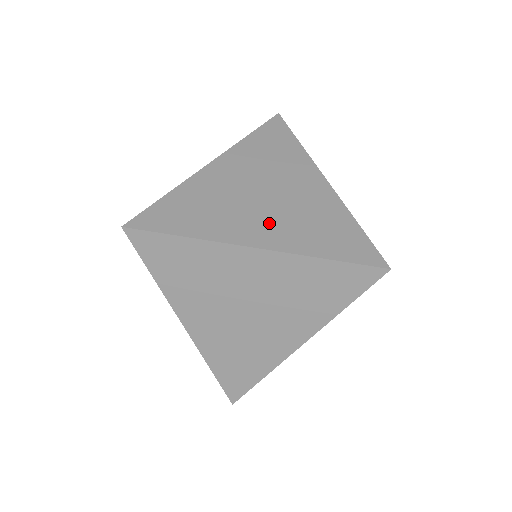
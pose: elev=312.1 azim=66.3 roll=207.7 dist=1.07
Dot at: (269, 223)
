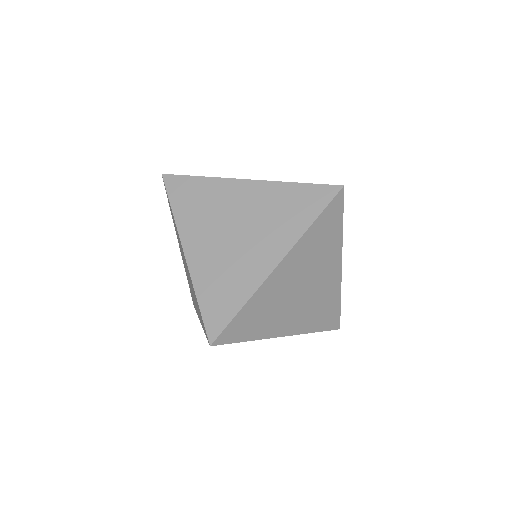
Dot at: occluded
